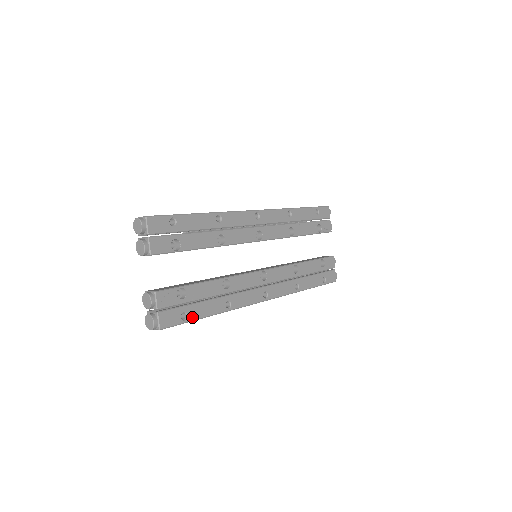
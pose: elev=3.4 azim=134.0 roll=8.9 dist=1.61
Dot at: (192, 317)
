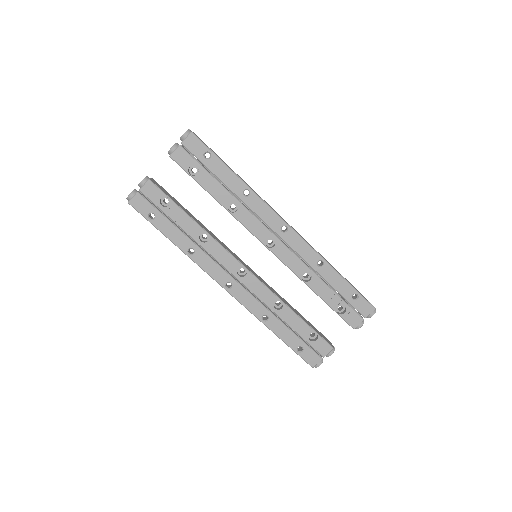
Dot at: (157, 224)
